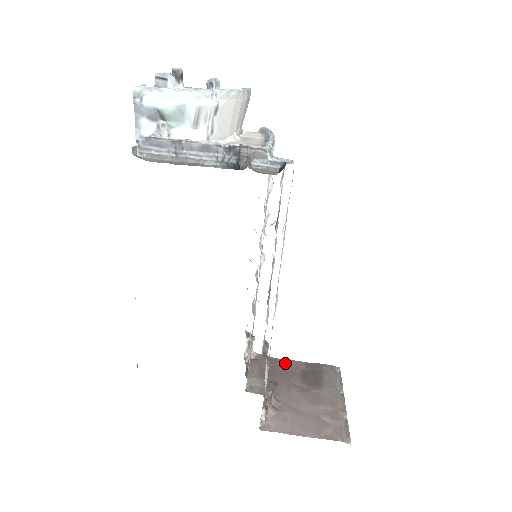
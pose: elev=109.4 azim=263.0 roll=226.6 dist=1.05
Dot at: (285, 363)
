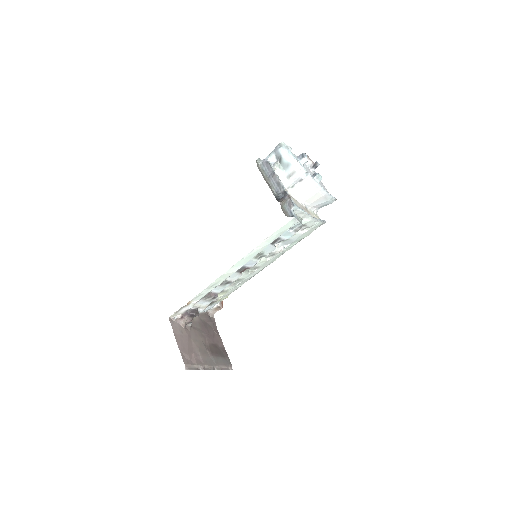
Dot at: (217, 335)
